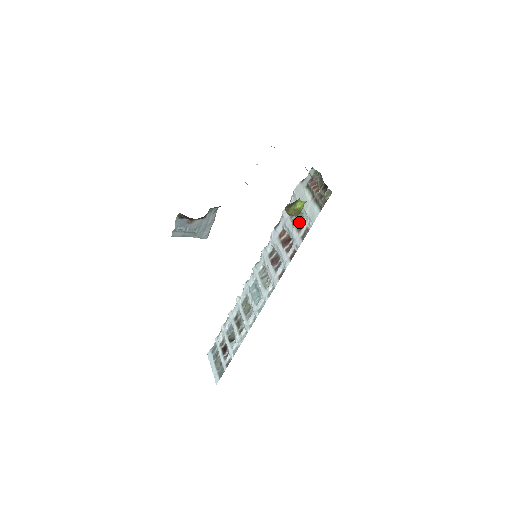
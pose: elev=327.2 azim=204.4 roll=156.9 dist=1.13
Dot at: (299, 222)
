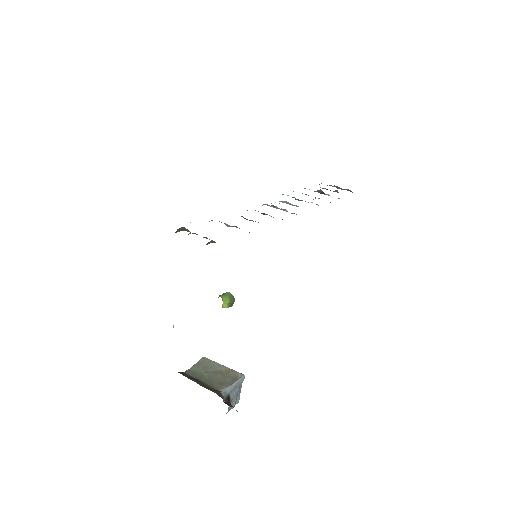
Dot at: (229, 226)
